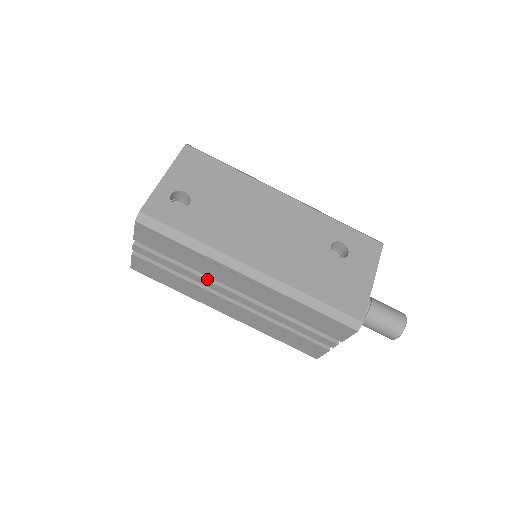
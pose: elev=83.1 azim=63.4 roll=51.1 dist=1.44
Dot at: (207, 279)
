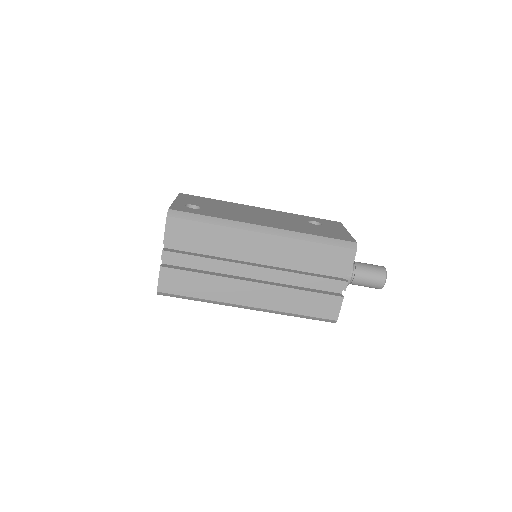
Dot at: (229, 261)
